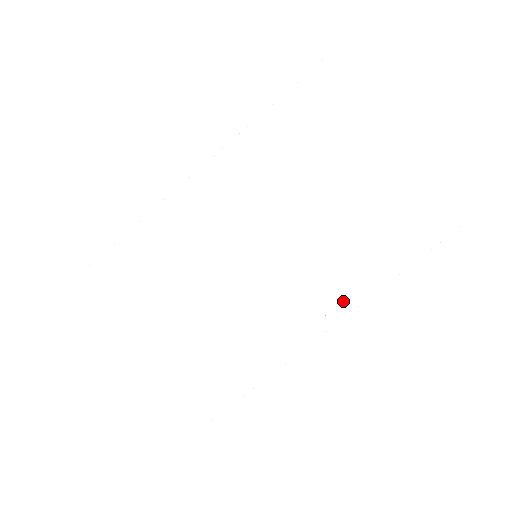
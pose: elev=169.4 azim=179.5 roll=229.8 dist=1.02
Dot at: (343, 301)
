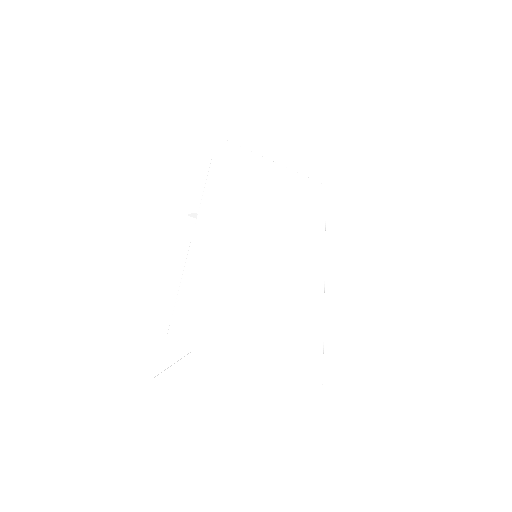
Dot at: (317, 246)
